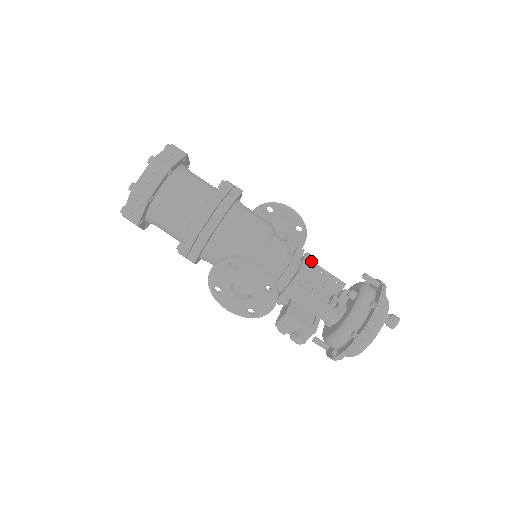
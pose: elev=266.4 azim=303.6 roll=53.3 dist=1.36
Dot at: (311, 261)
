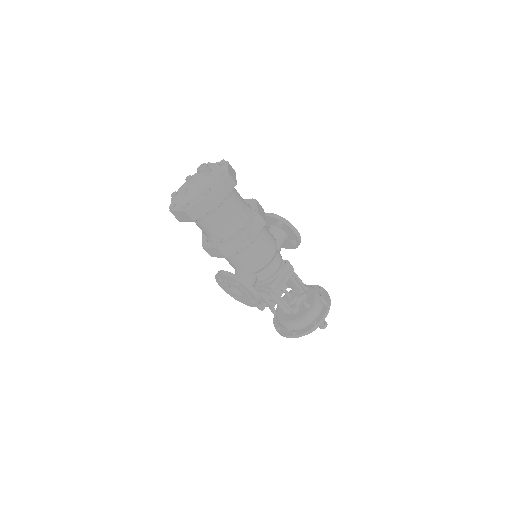
Dot at: (292, 274)
